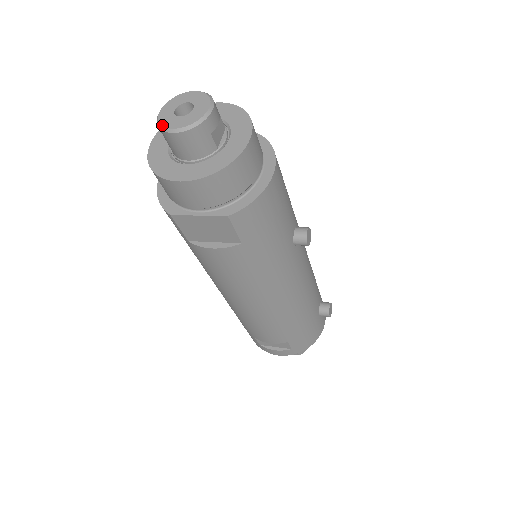
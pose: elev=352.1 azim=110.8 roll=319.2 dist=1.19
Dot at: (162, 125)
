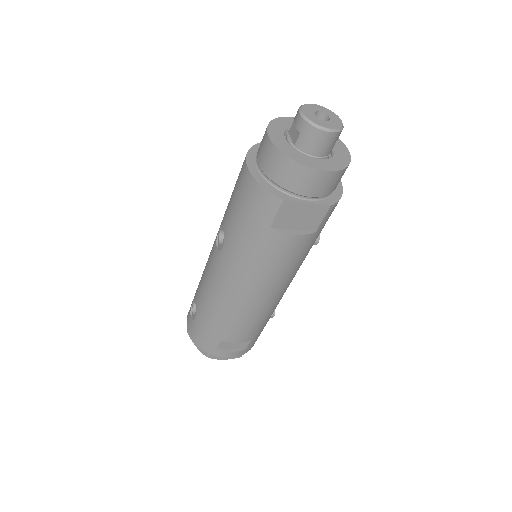
Dot at: (316, 123)
